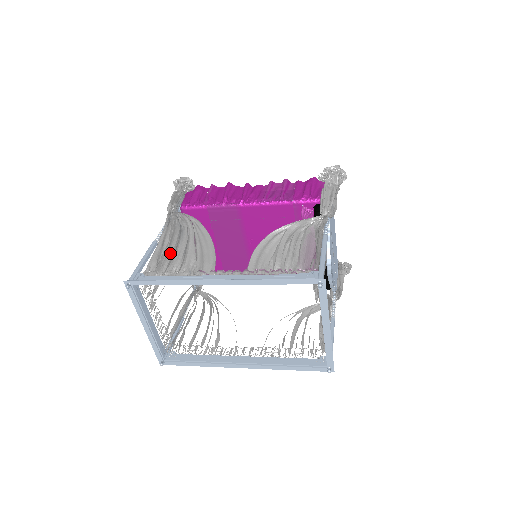
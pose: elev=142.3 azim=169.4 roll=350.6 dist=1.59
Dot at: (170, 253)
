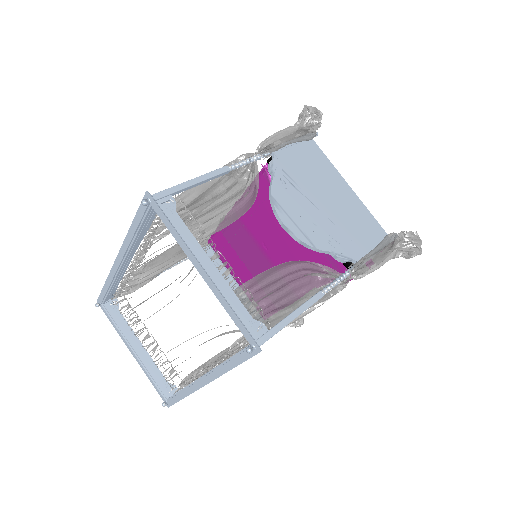
Dot at: occluded
